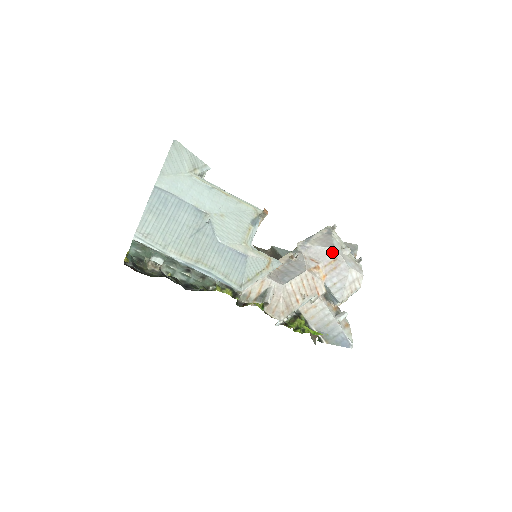
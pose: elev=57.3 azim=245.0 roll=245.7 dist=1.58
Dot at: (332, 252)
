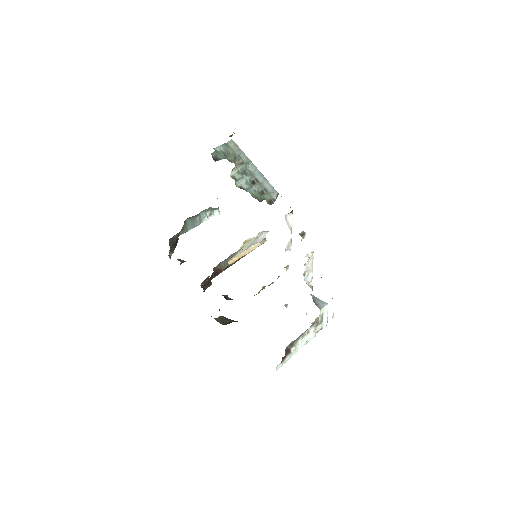
Dot at: occluded
